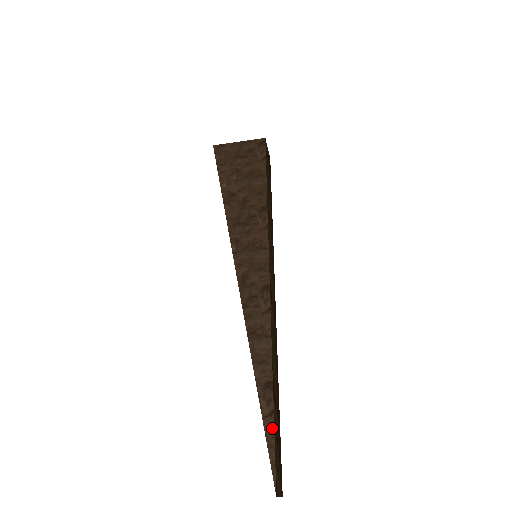
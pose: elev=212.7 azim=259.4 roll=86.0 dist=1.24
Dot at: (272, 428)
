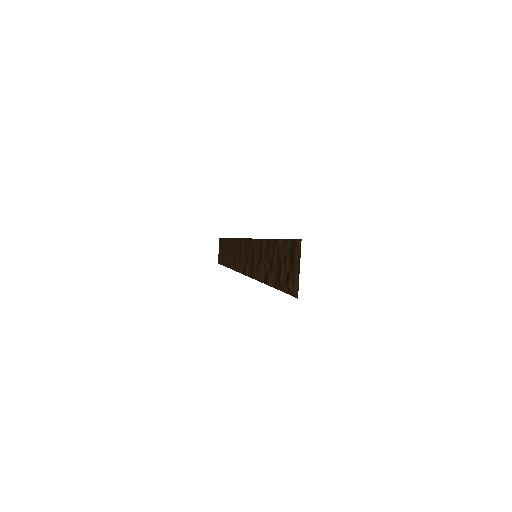
Dot at: occluded
